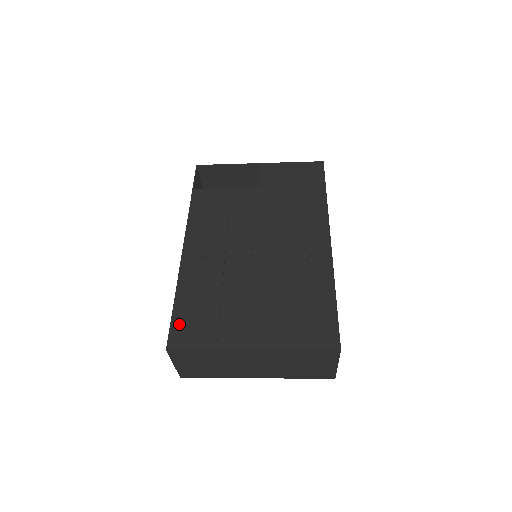
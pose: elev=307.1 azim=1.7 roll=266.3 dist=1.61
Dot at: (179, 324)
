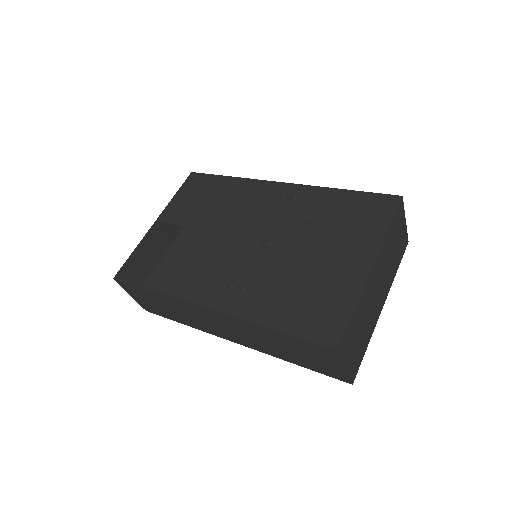
Dot at: (310, 329)
